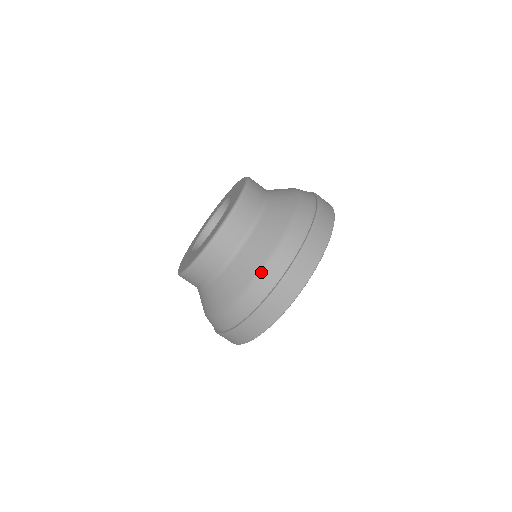
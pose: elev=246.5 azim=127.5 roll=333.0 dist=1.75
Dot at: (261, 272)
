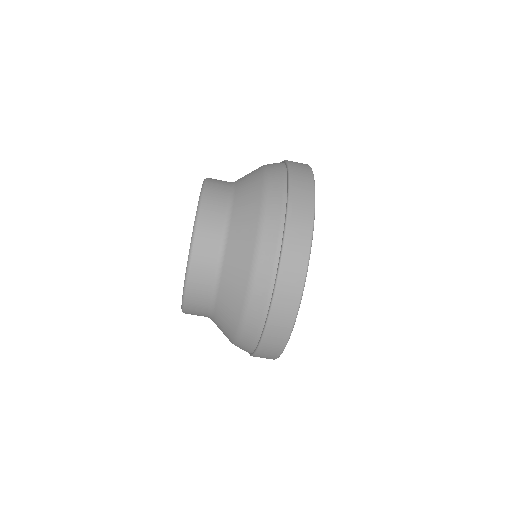
Dot at: (245, 311)
